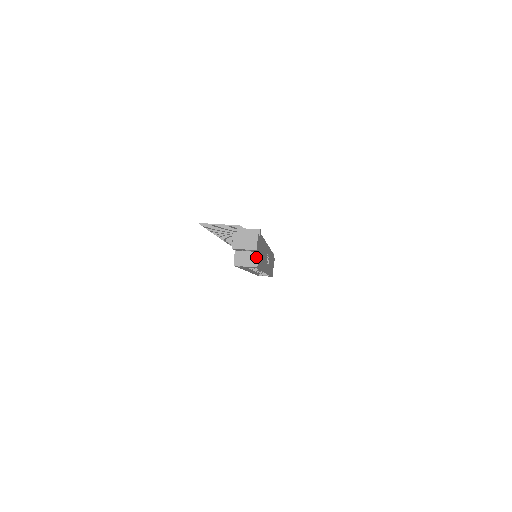
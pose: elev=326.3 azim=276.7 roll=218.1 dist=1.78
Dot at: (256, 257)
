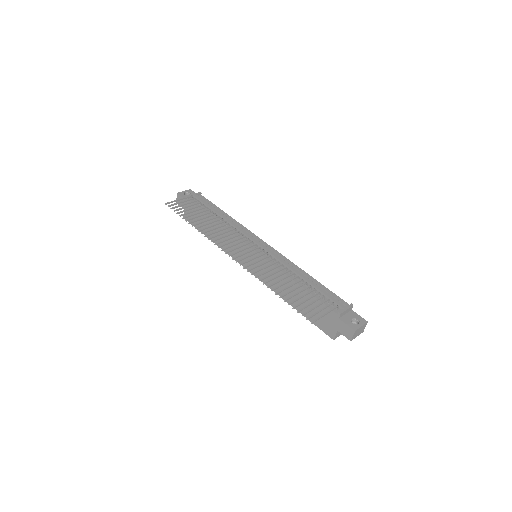
Dot at: occluded
